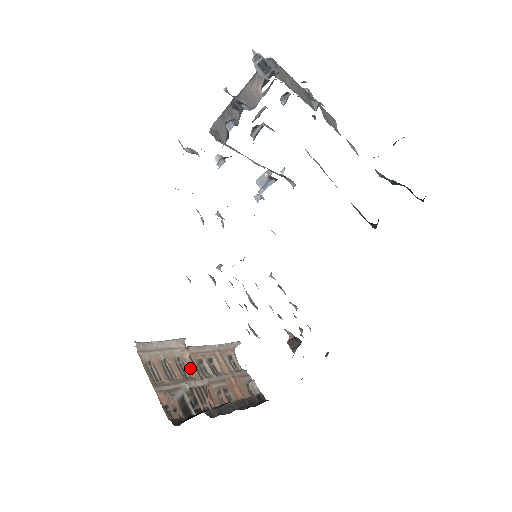
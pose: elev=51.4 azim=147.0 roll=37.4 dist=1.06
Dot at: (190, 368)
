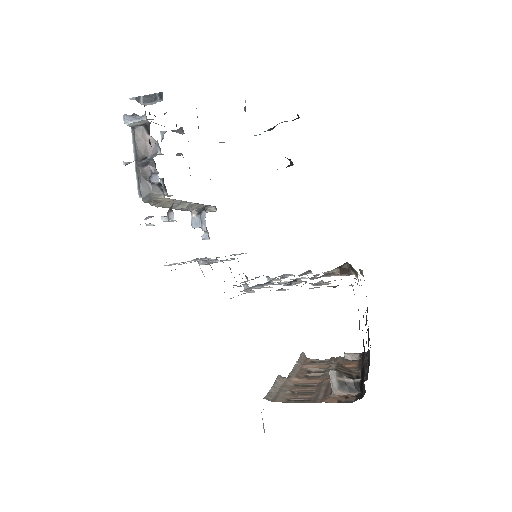
Dot at: (310, 381)
